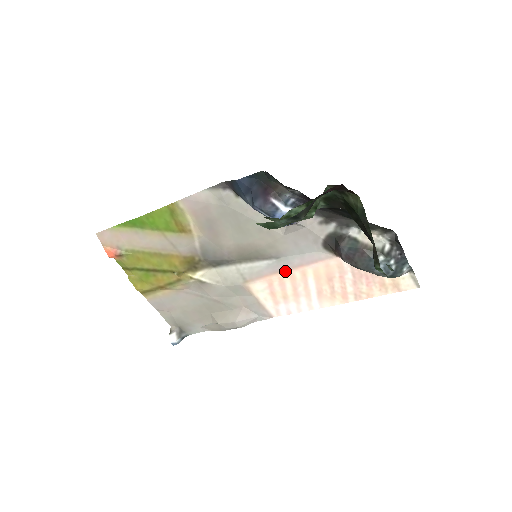
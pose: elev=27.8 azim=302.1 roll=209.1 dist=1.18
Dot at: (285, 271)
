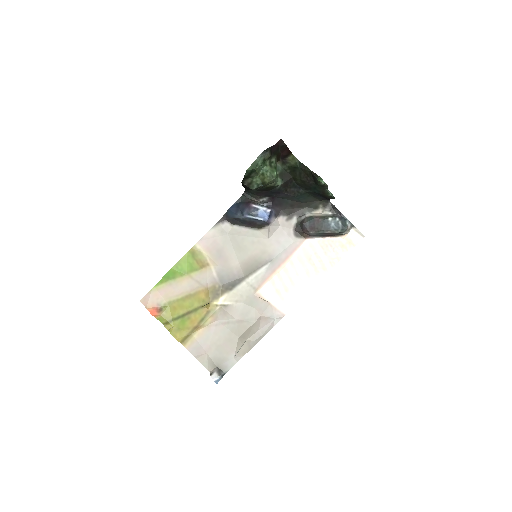
Dot at: (279, 267)
